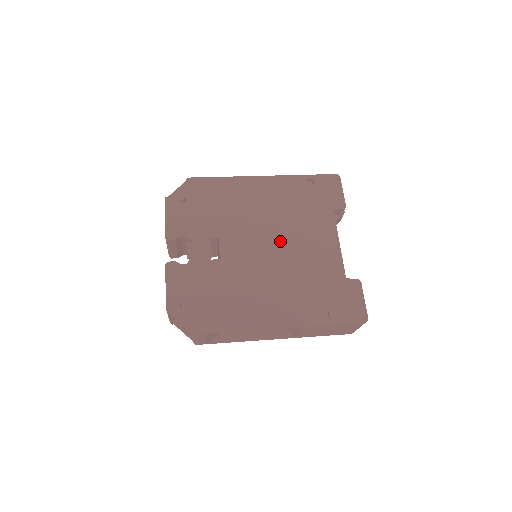
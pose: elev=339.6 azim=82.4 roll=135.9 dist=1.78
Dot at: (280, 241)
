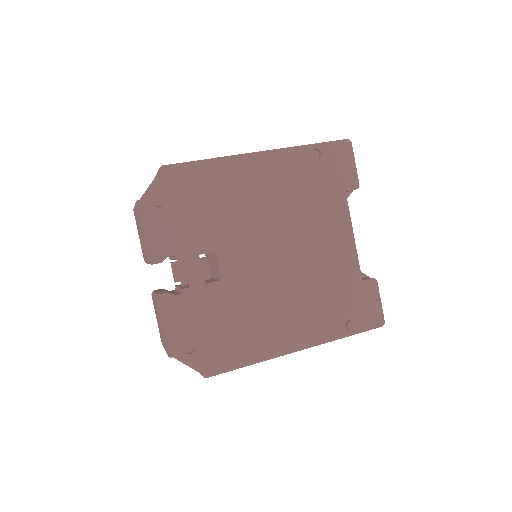
Dot at: (289, 244)
